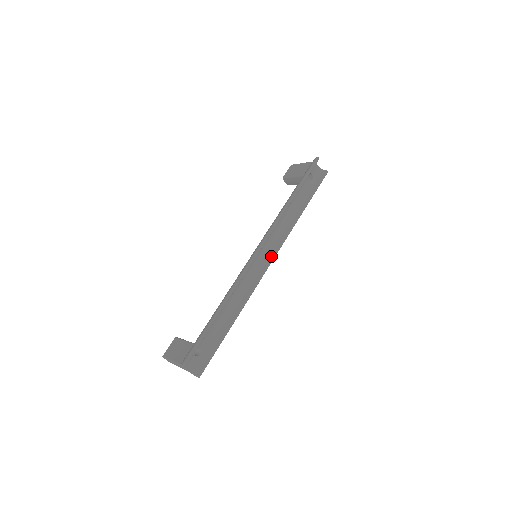
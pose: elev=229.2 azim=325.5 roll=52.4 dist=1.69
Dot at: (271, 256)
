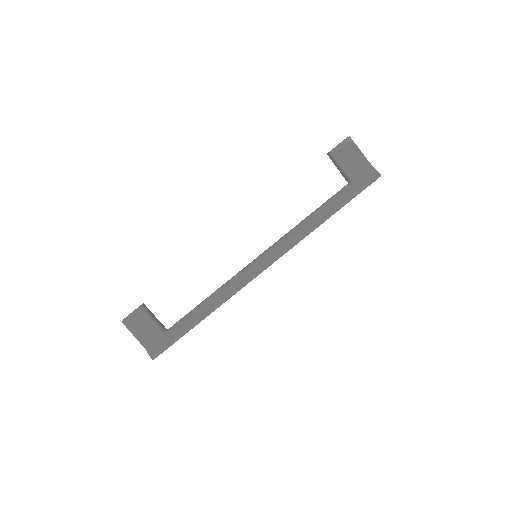
Dot at: occluded
